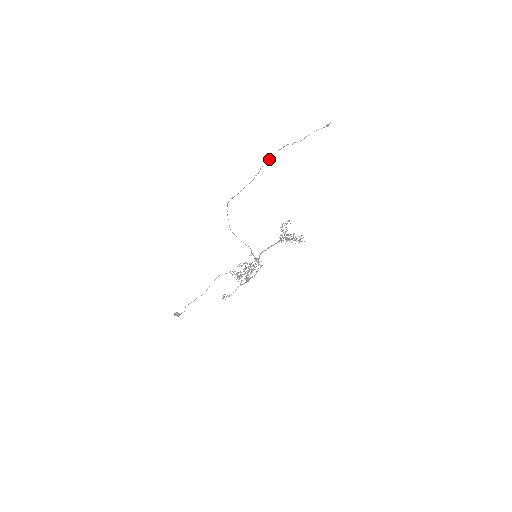
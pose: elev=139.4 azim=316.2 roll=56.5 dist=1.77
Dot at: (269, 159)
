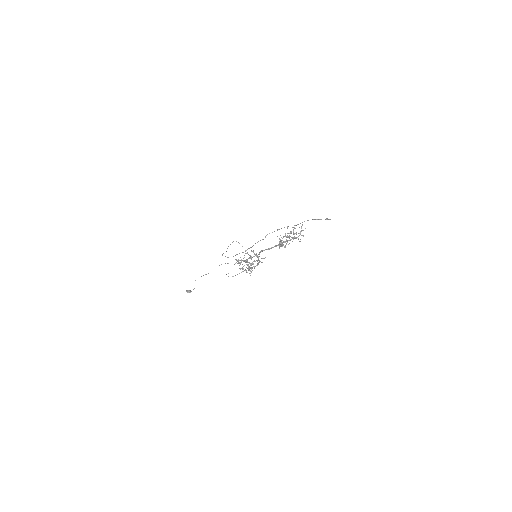
Dot at: occluded
